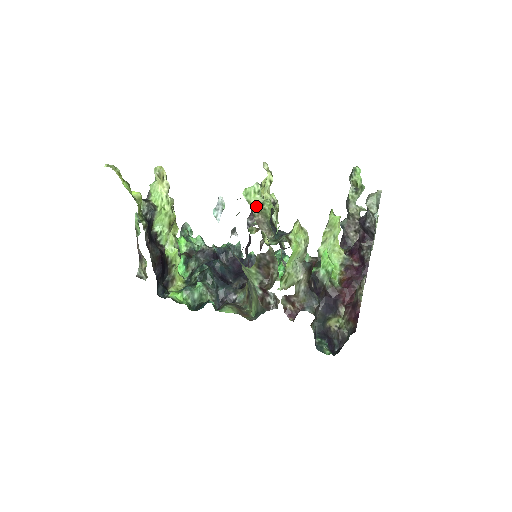
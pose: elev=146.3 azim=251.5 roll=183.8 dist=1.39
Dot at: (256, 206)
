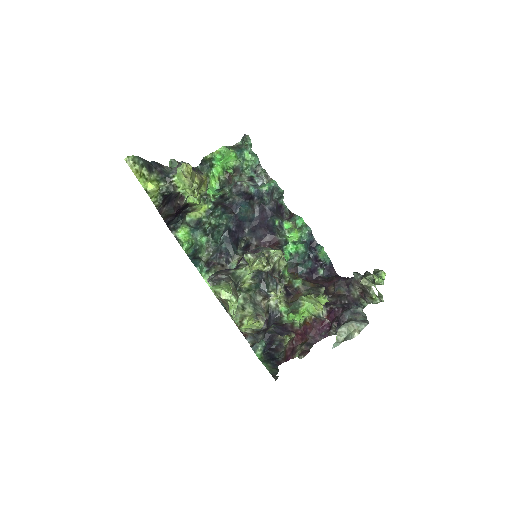
Dot at: (222, 297)
